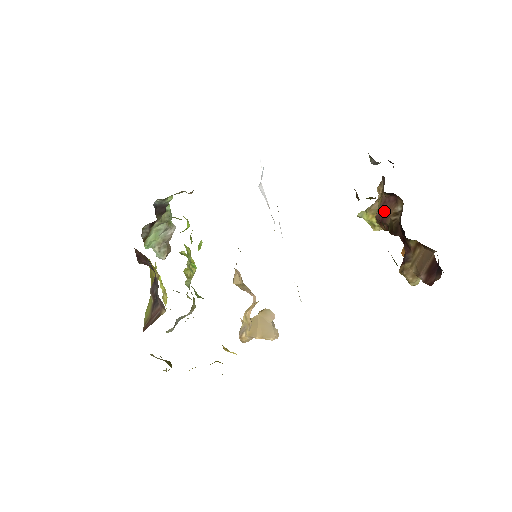
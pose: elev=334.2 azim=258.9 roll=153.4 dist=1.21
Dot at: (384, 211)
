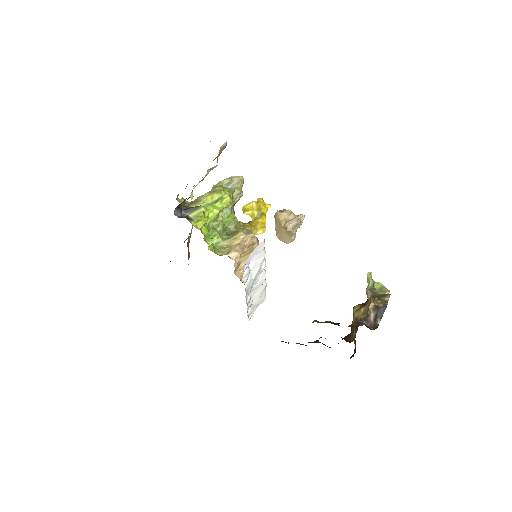
Dot at: occluded
